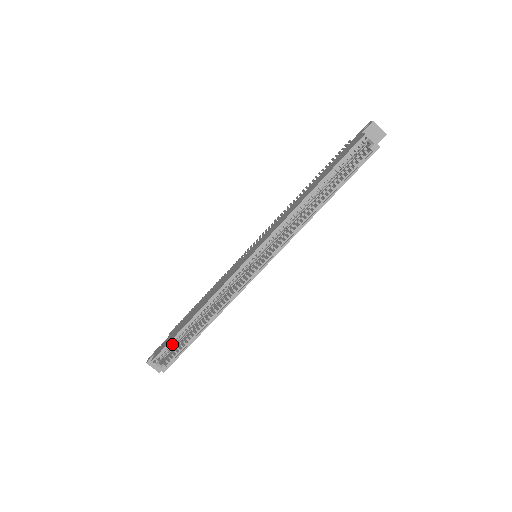
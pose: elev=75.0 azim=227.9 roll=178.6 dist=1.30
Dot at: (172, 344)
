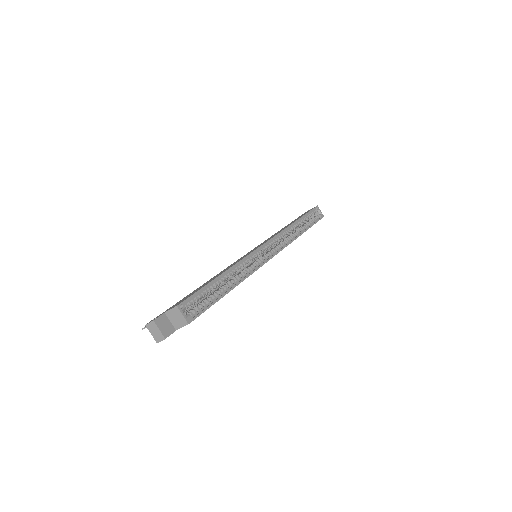
Dot at: (200, 295)
